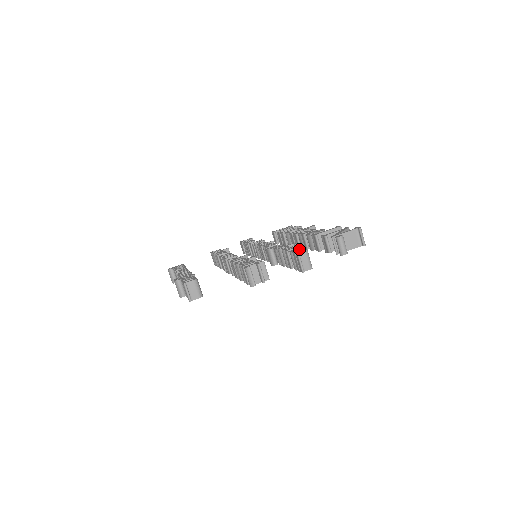
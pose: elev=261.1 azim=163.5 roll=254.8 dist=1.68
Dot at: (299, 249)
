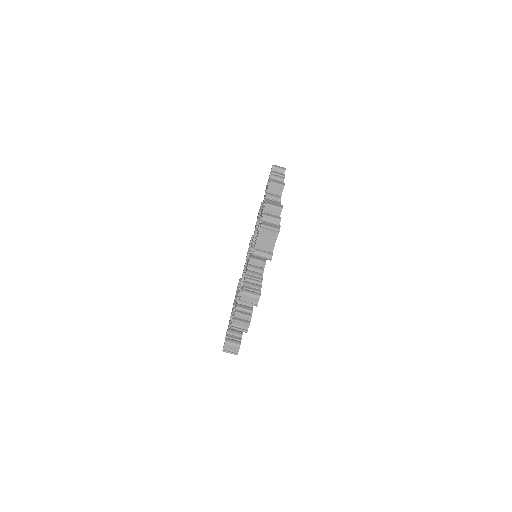
Dot at: (242, 287)
